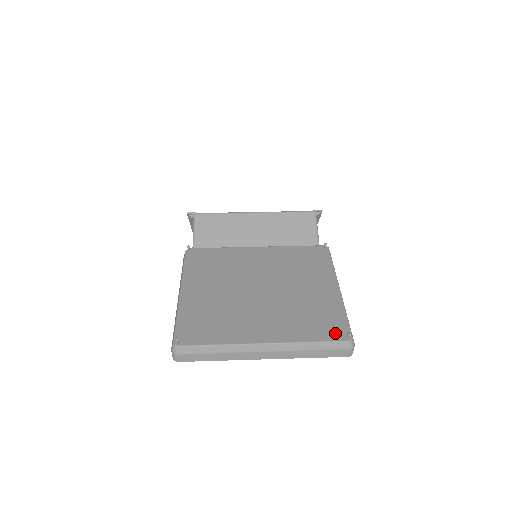
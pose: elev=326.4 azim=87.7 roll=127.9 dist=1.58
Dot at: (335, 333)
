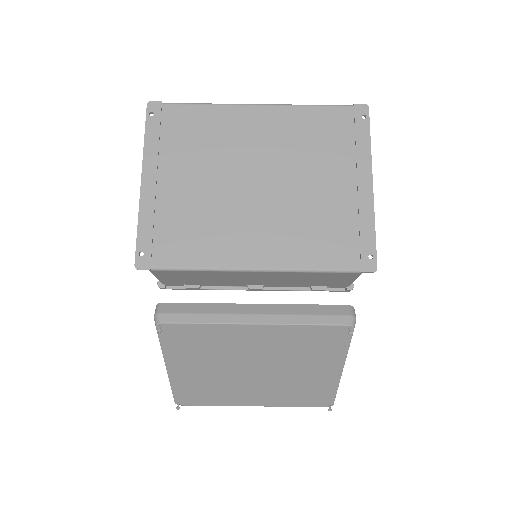
Dot at: (319, 403)
